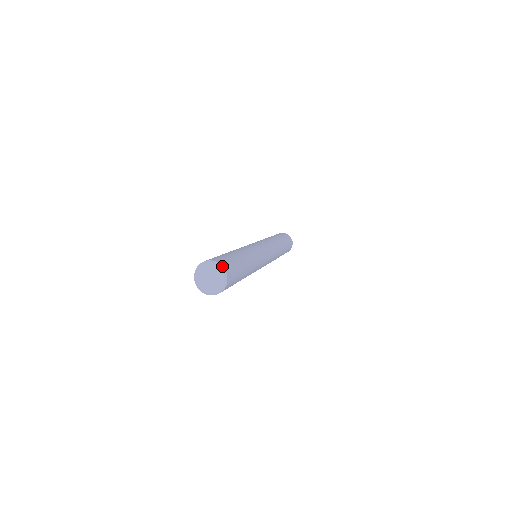
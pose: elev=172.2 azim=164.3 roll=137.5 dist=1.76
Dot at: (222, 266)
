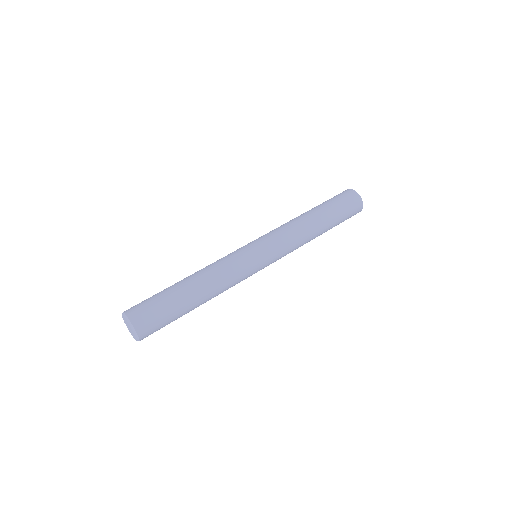
Dot at: (137, 334)
